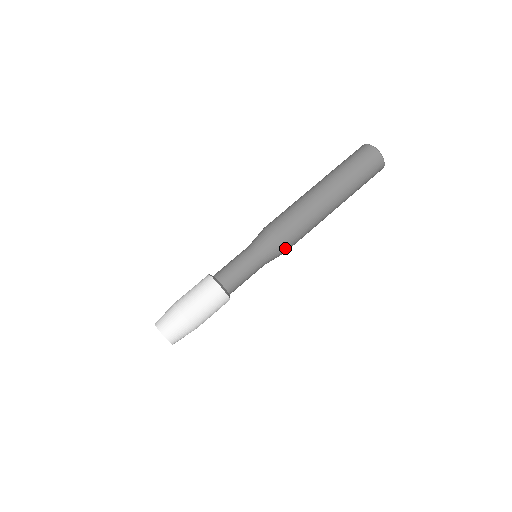
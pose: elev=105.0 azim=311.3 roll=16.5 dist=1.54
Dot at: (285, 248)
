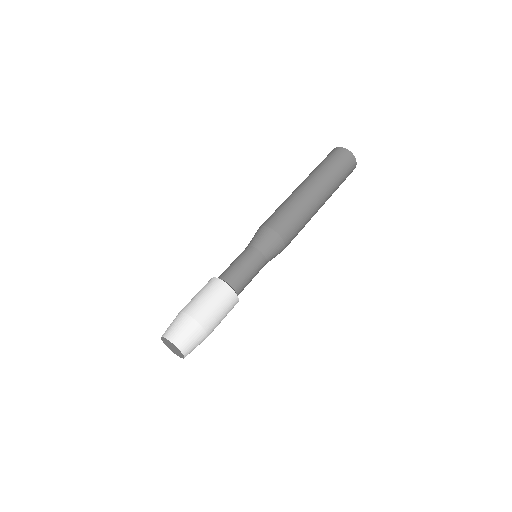
Dot at: (284, 248)
